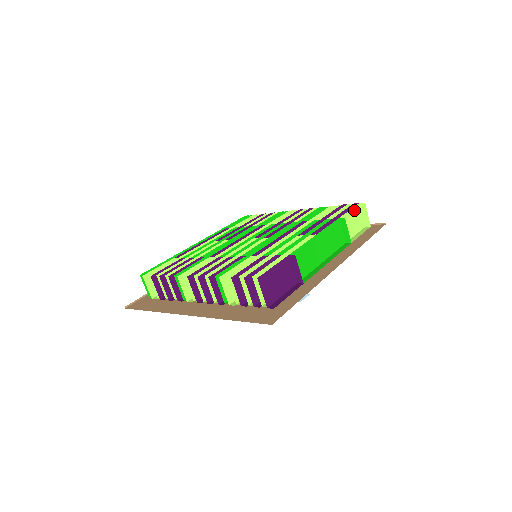
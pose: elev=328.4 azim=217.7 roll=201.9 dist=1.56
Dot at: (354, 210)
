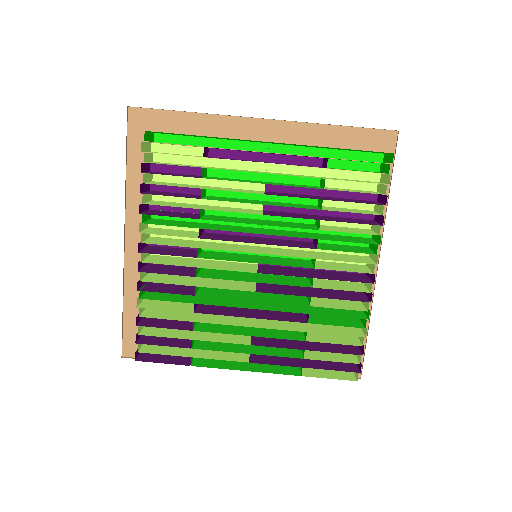
Dot at: (342, 370)
